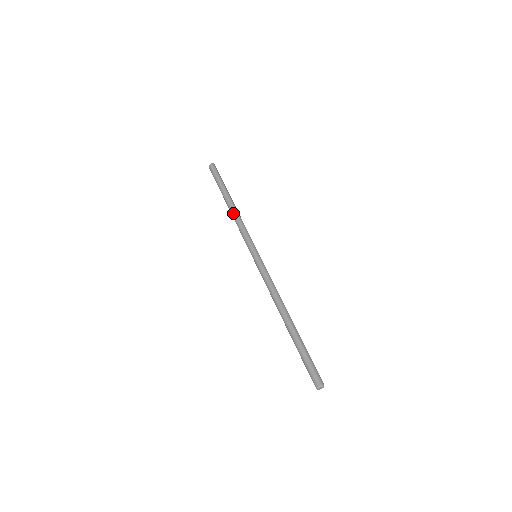
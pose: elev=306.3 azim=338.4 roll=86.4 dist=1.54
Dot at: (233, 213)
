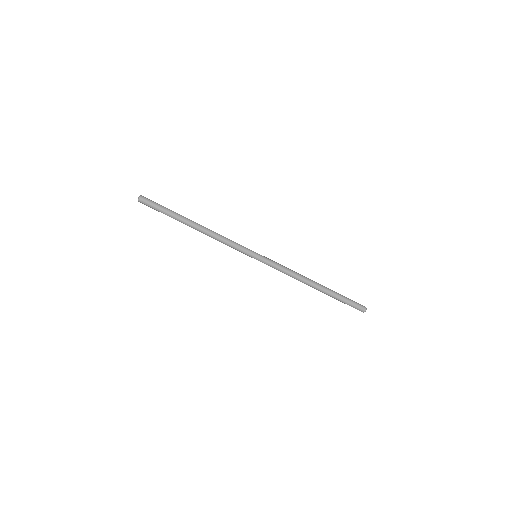
Dot at: (208, 232)
